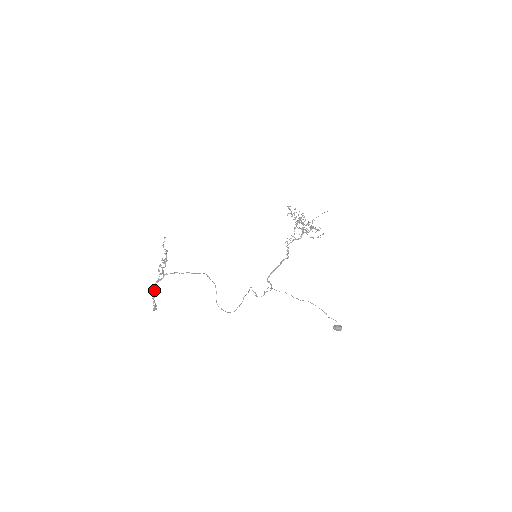
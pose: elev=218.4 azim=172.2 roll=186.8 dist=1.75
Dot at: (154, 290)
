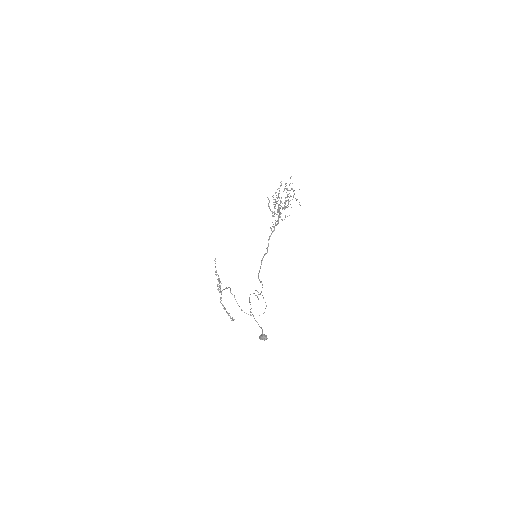
Dot at: (223, 306)
